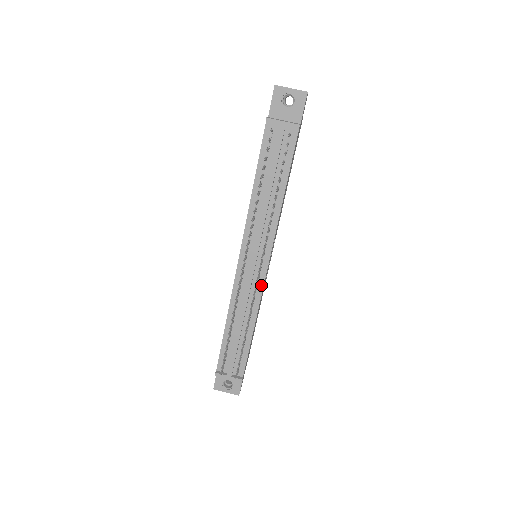
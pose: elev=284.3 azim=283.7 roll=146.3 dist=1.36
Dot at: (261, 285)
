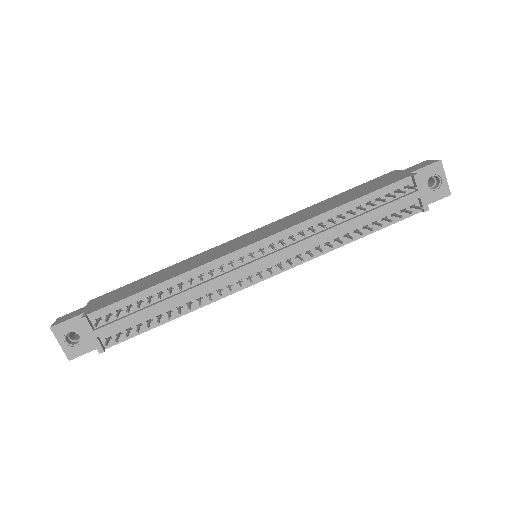
Dot at: (240, 287)
